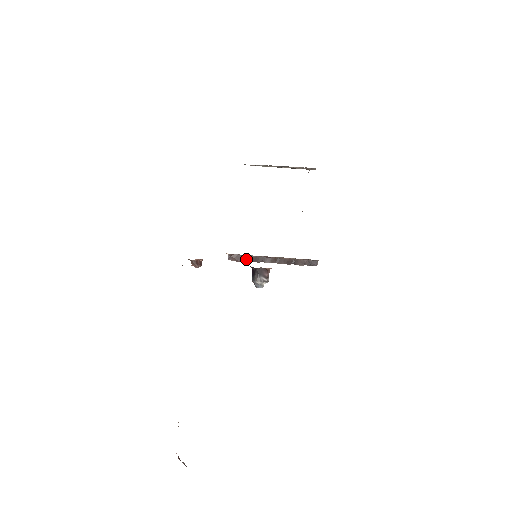
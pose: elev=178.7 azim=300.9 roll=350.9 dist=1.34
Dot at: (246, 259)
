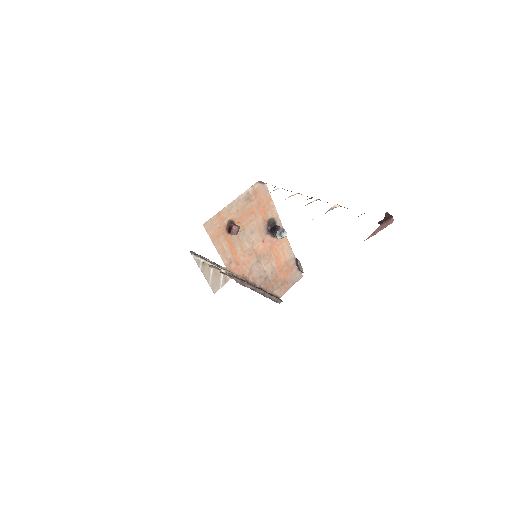
Dot at: (243, 281)
